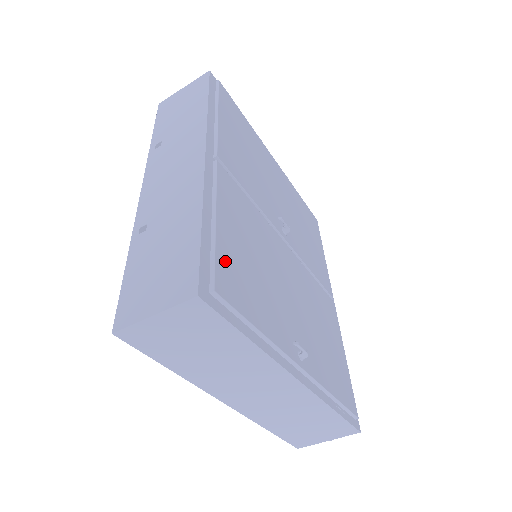
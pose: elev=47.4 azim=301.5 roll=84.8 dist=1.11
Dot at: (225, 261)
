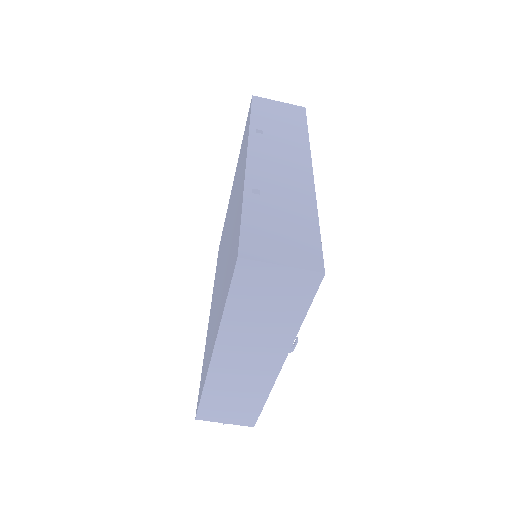
Dot at: occluded
